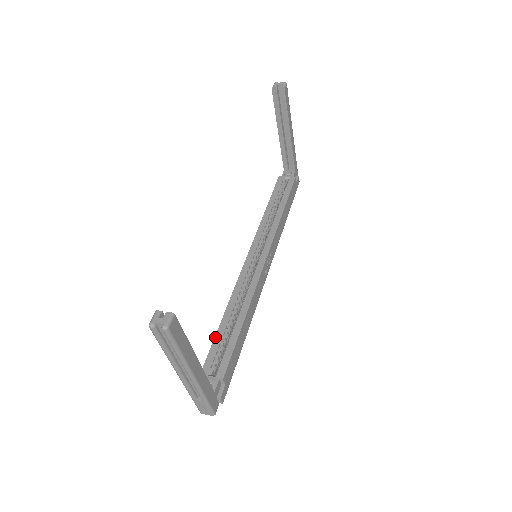
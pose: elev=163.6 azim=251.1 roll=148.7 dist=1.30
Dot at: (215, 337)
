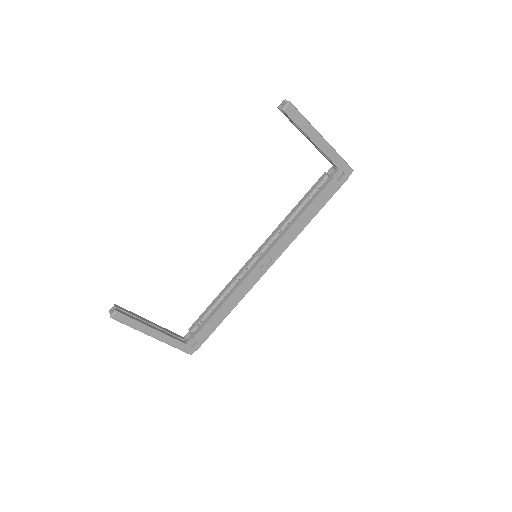
Dot at: (206, 309)
